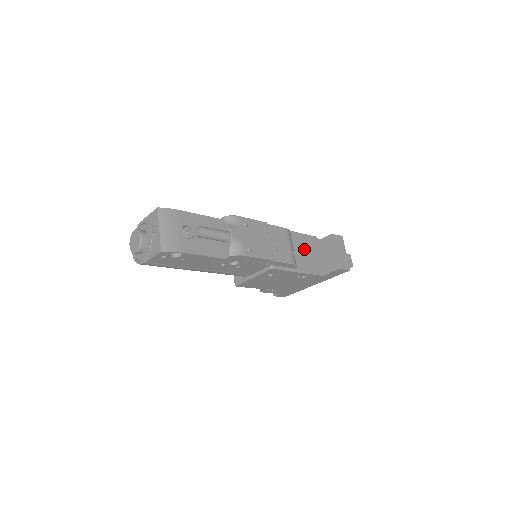
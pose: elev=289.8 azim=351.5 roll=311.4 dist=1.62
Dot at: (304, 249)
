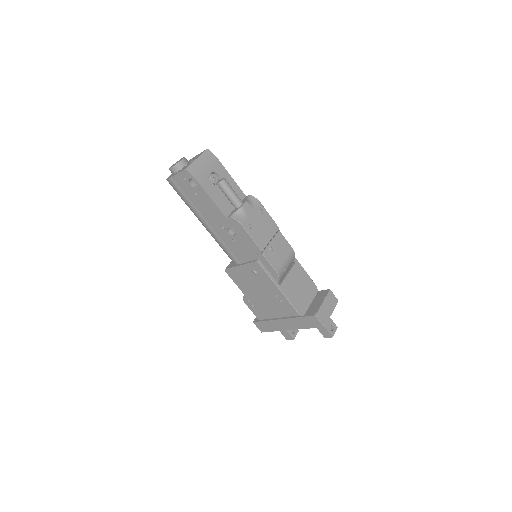
Dot at: (298, 281)
